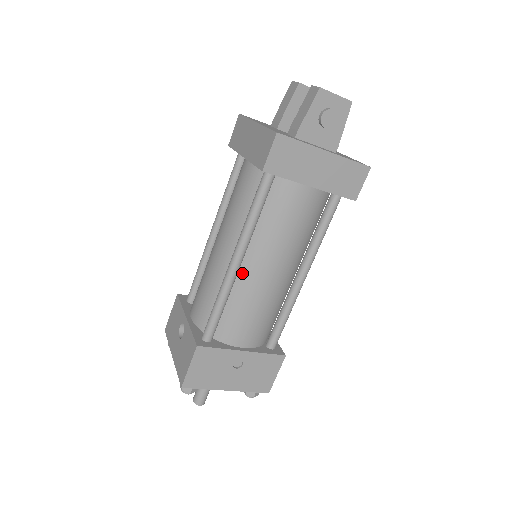
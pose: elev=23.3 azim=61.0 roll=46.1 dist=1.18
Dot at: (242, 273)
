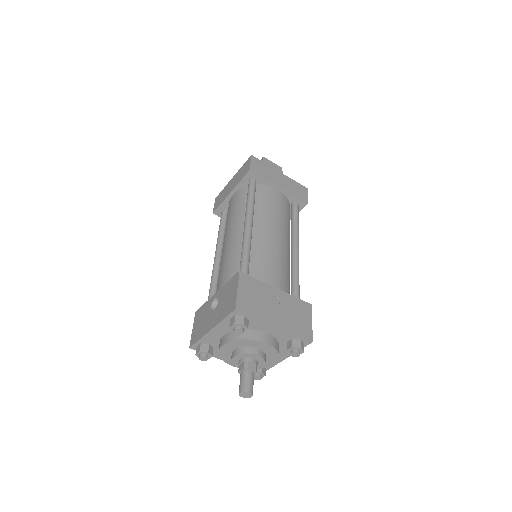
Dot at: (254, 236)
